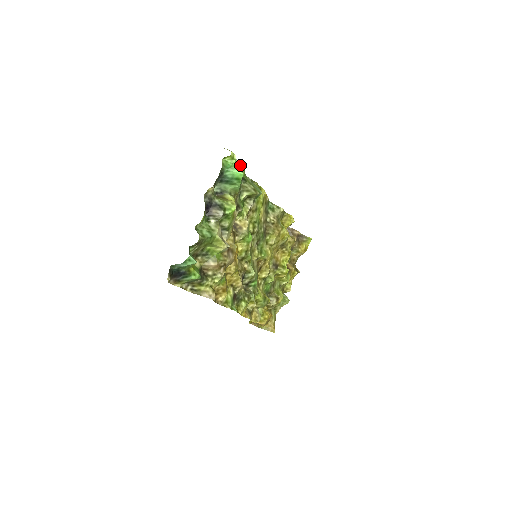
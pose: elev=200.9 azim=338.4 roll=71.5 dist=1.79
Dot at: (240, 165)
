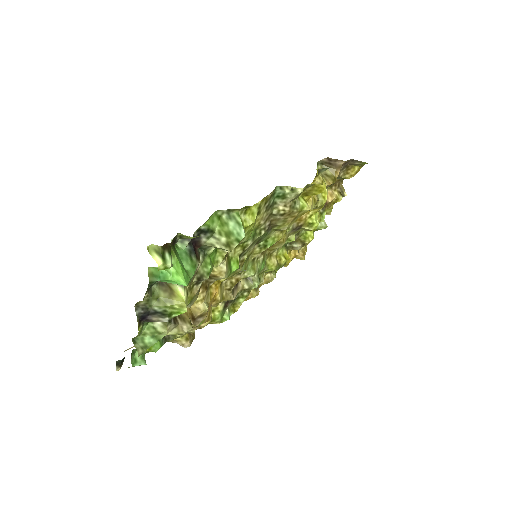
Dot at: occluded
